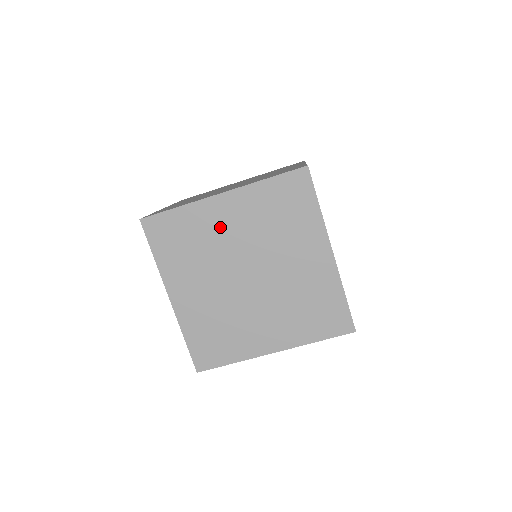
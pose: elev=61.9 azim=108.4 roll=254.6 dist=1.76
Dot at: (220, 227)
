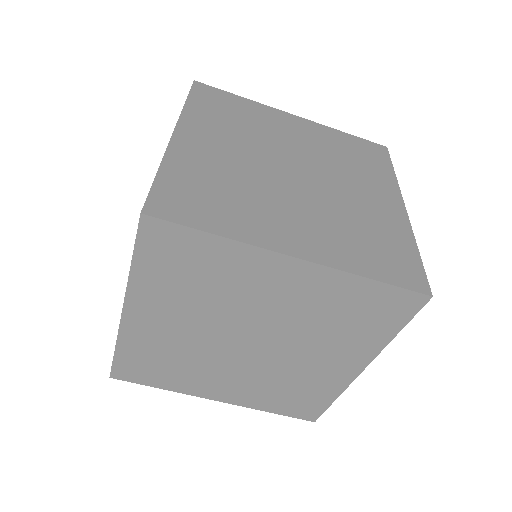
Dot at: (258, 287)
